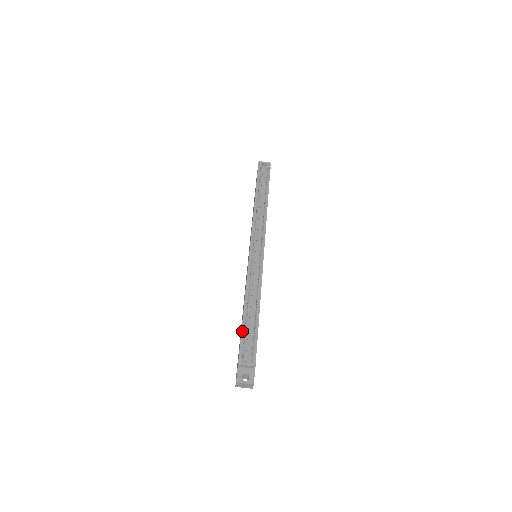
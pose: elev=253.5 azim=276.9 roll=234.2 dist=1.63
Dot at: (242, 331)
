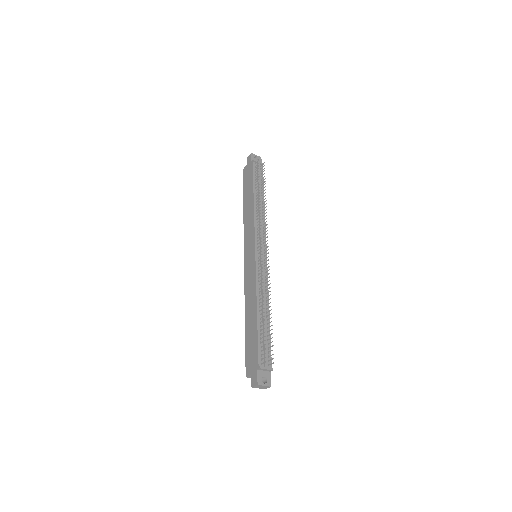
Dot at: (258, 335)
